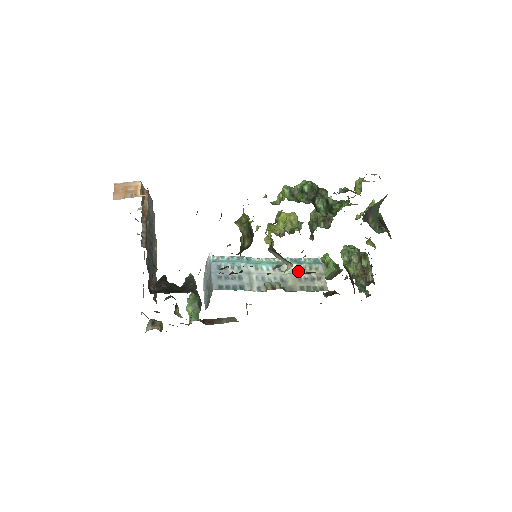
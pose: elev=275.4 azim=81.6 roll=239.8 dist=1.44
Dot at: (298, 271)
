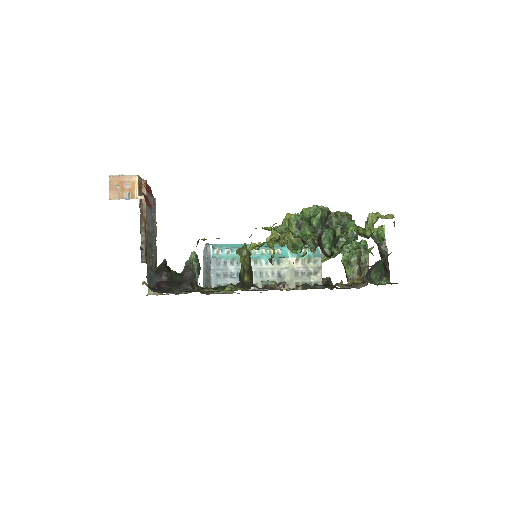
Dot at: (296, 265)
